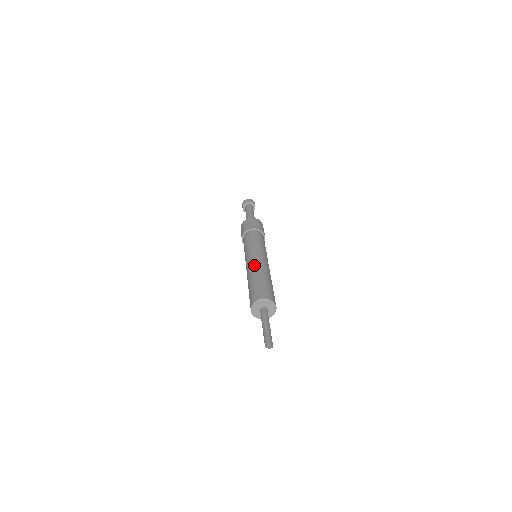
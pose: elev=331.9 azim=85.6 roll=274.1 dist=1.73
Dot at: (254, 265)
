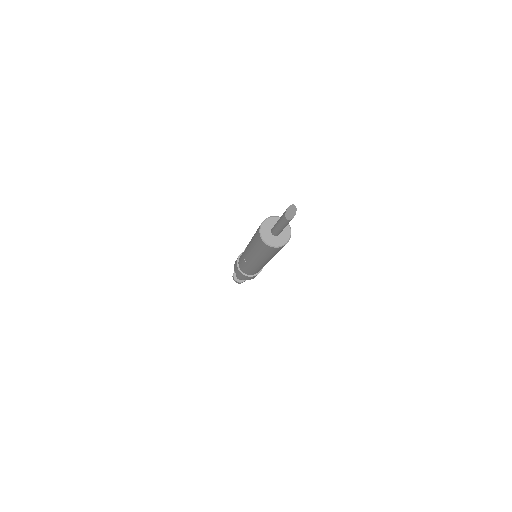
Dot at: occluded
